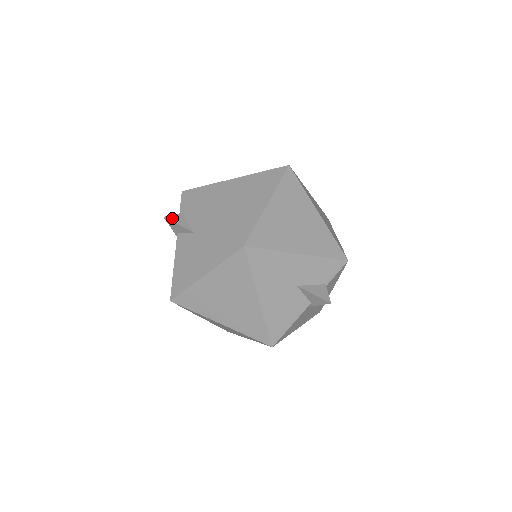
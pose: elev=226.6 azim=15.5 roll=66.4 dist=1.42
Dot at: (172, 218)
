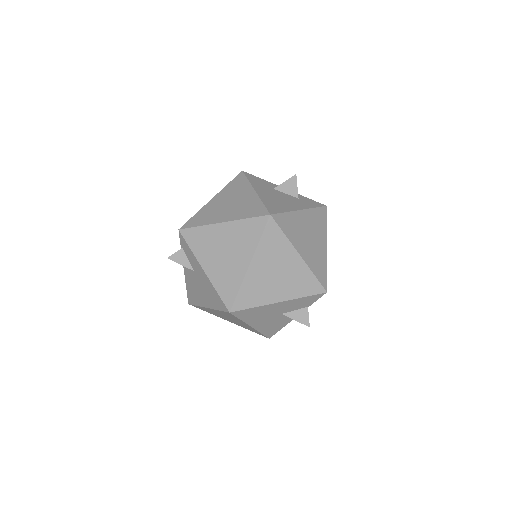
Dot at: (174, 258)
